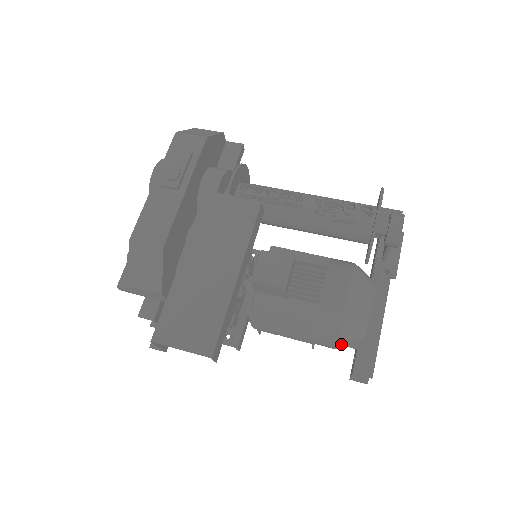
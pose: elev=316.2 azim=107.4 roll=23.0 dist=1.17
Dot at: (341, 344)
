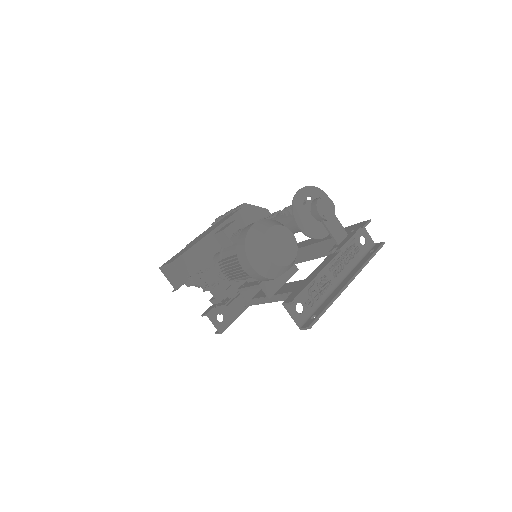
Dot at: (251, 260)
